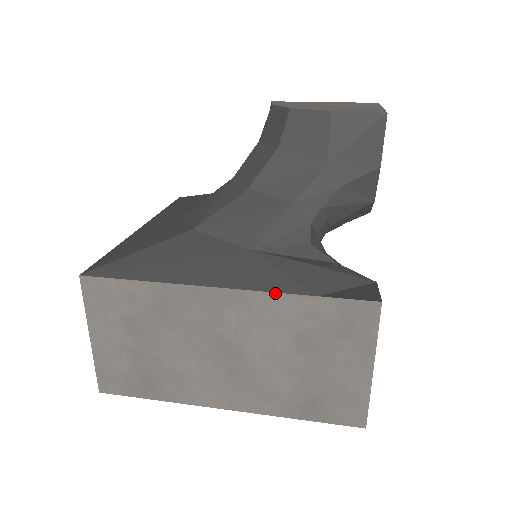
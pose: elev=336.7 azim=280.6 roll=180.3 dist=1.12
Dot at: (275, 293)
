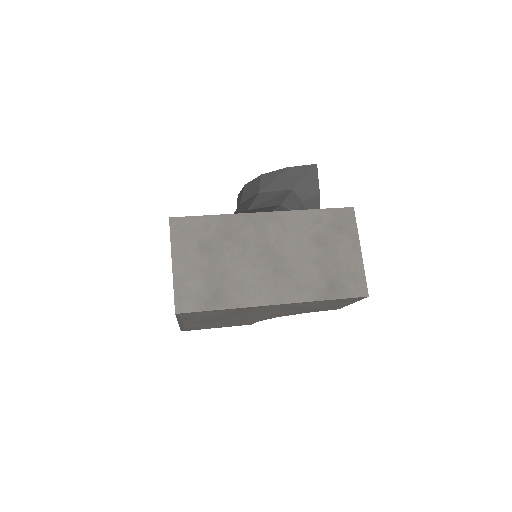
Dot at: (296, 211)
